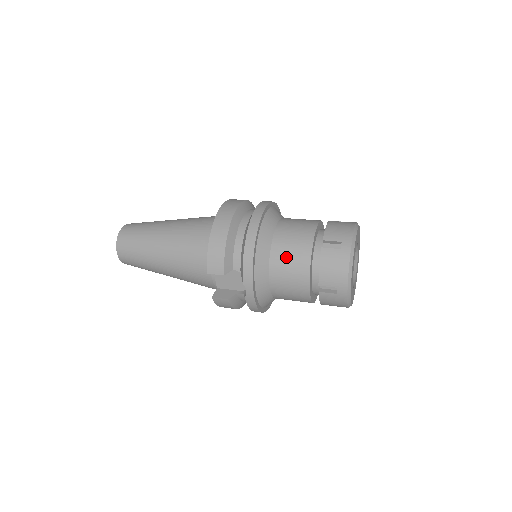
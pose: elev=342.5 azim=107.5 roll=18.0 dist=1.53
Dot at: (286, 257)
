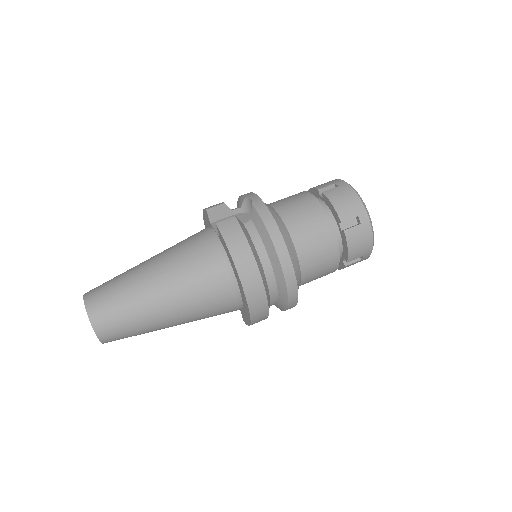
Dot at: occluded
